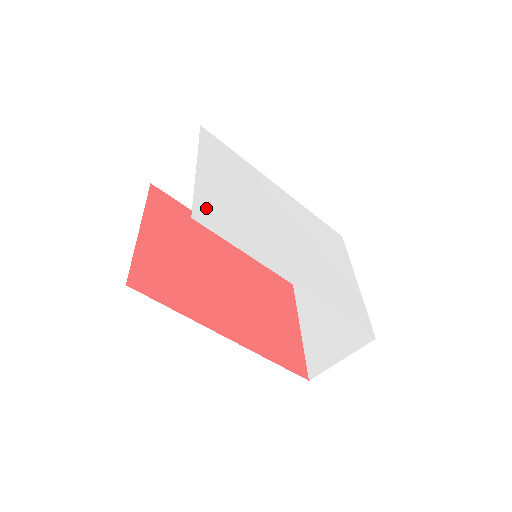
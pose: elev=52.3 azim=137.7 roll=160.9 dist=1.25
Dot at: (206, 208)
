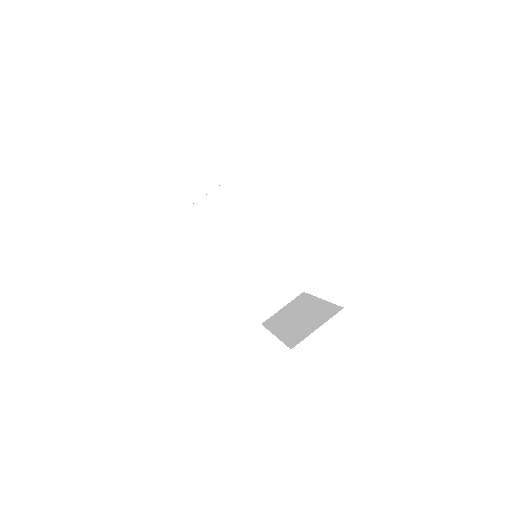
Dot at: occluded
